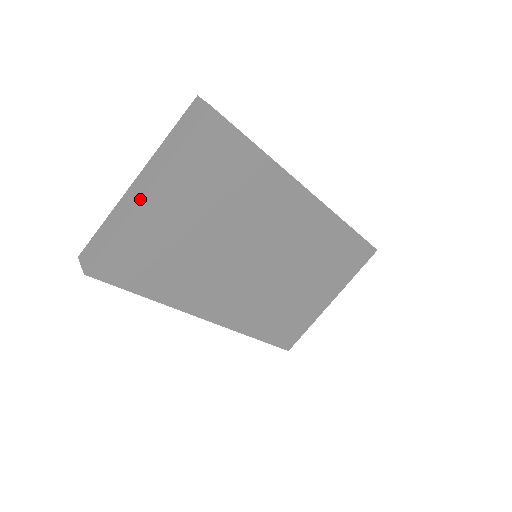
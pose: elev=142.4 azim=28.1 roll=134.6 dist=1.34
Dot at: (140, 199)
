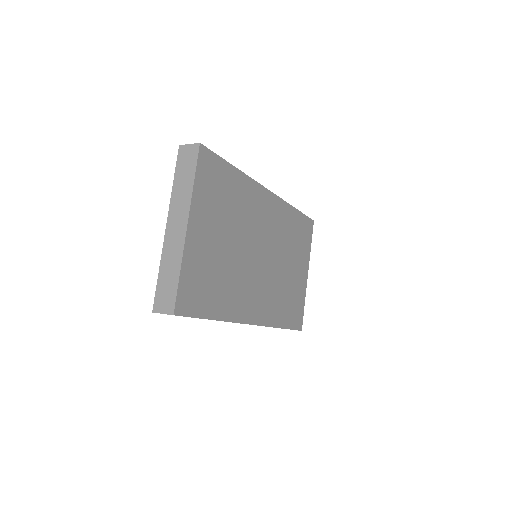
Dot at: (186, 233)
